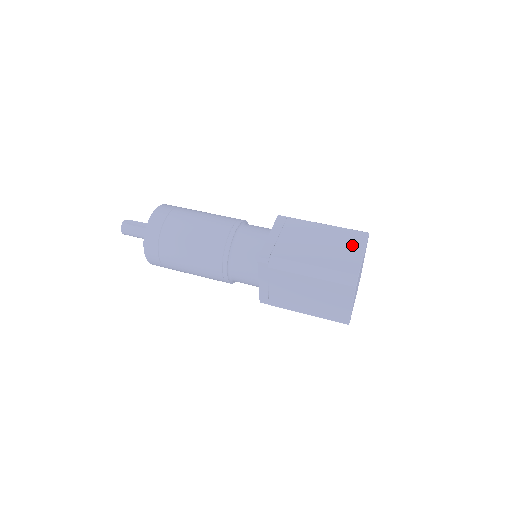
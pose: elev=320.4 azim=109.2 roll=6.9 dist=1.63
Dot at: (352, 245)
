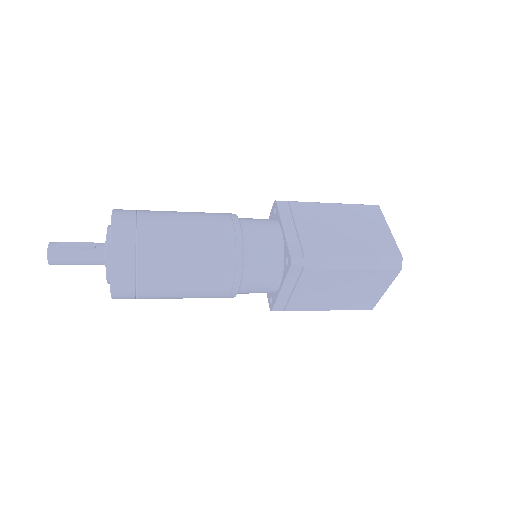
Dot at: (374, 223)
